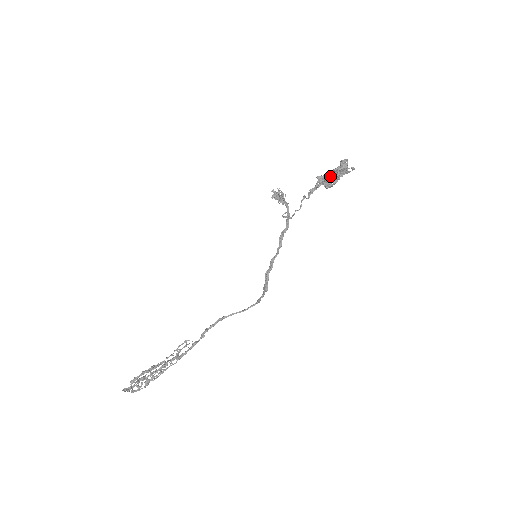
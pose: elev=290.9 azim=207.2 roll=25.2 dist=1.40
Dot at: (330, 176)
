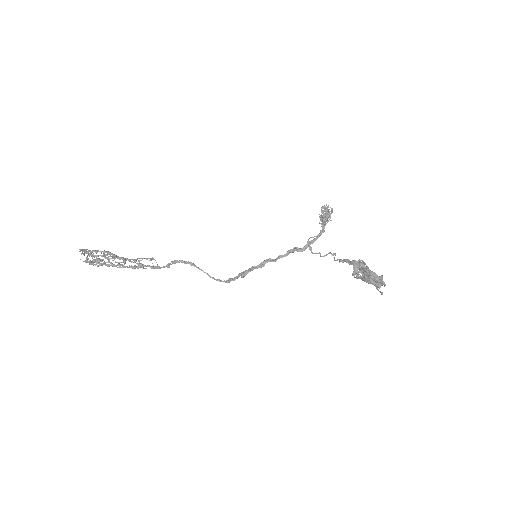
Dot at: (364, 273)
